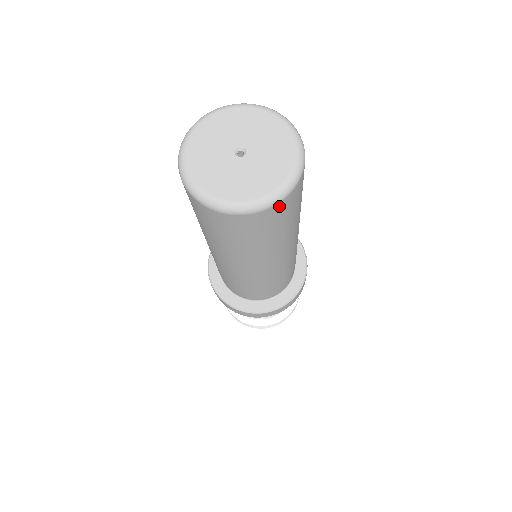
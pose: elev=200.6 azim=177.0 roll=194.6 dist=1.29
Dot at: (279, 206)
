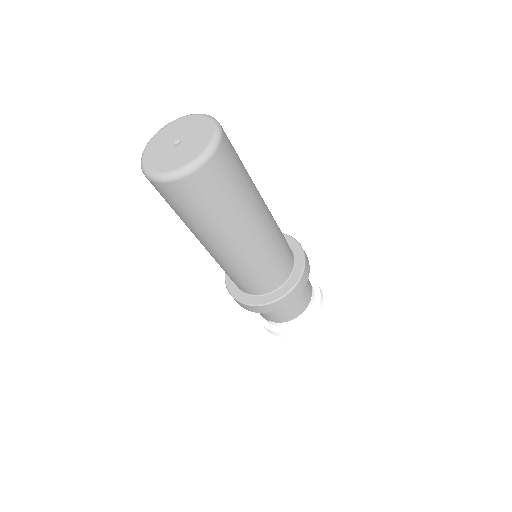
Dot at: (187, 181)
